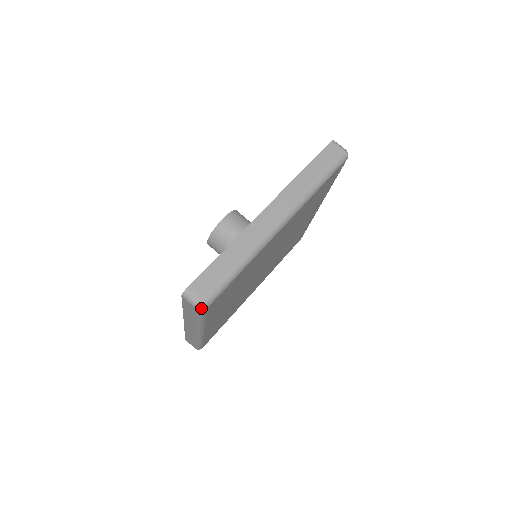
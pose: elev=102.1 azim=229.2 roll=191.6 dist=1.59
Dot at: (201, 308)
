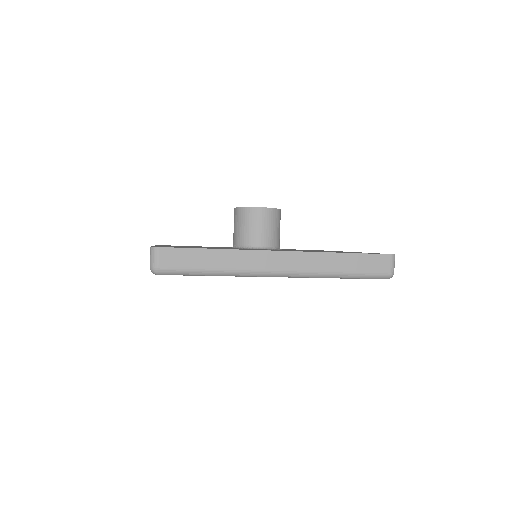
Dot at: (153, 271)
